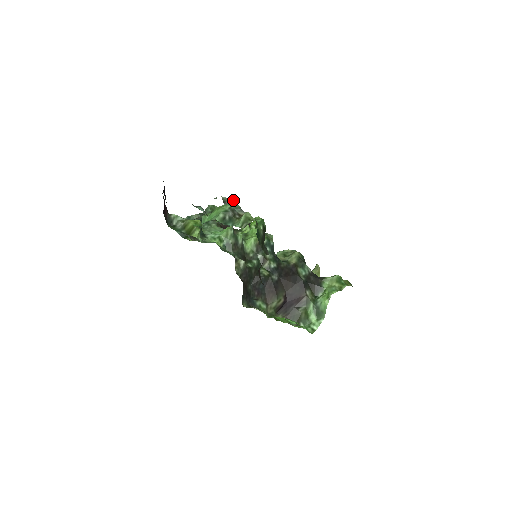
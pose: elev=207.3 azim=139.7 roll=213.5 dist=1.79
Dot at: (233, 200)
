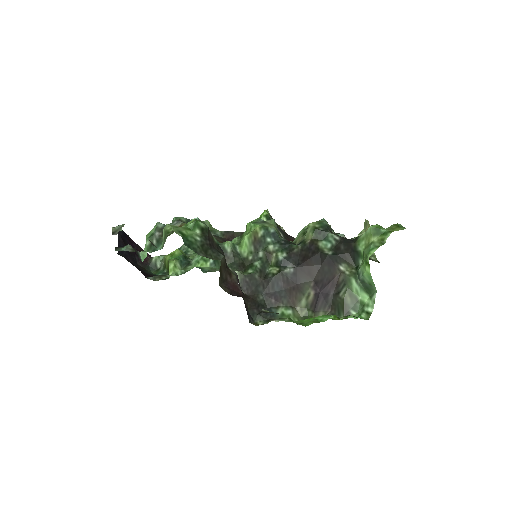
Dot at: occluded
